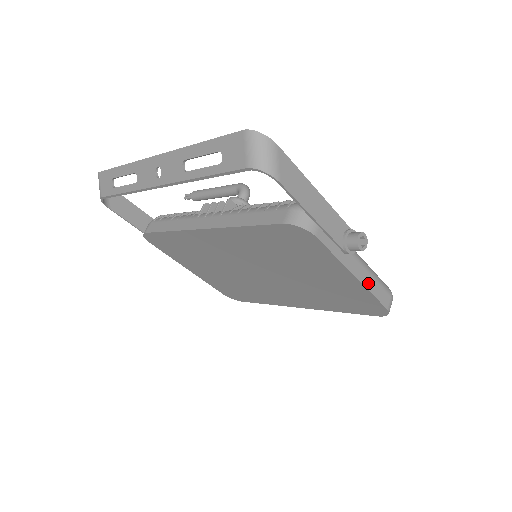
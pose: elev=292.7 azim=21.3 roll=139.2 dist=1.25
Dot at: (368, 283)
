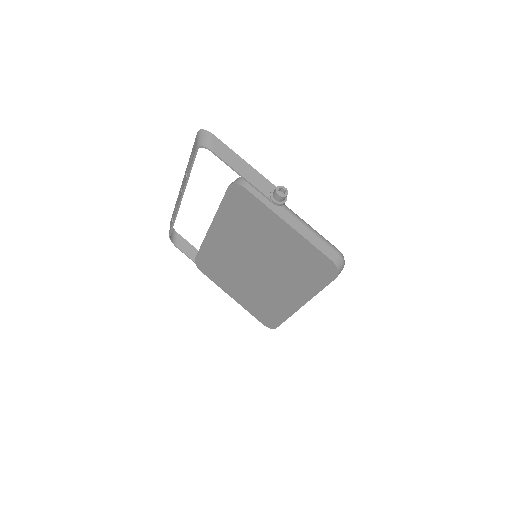
Dot at: (305, 233)
